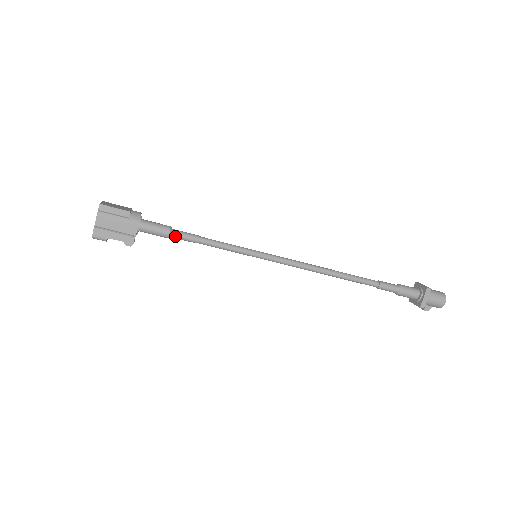
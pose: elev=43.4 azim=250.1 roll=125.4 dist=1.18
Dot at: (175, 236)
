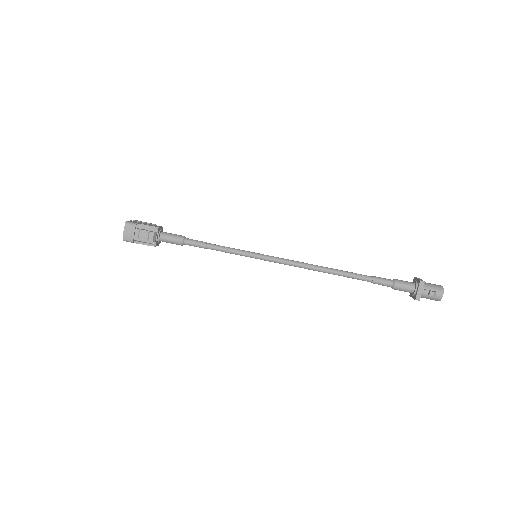
Dot at: (188, 239)
